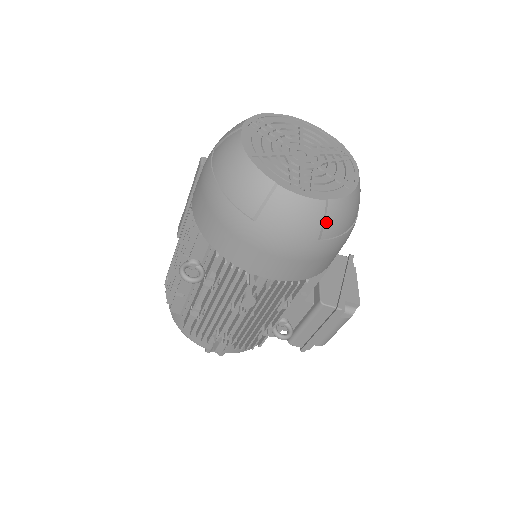
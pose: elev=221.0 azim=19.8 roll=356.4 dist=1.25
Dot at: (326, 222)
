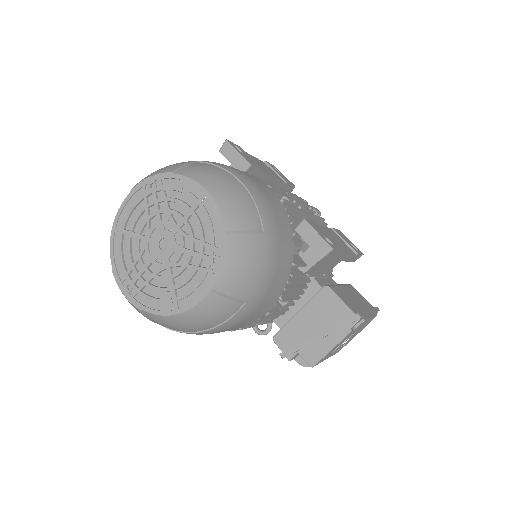
Dot at: (153, 320)
